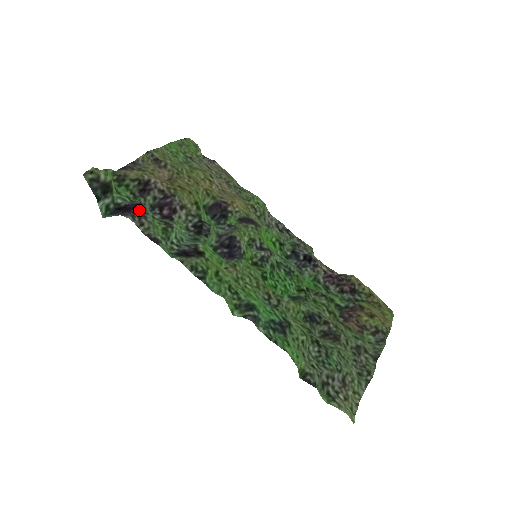
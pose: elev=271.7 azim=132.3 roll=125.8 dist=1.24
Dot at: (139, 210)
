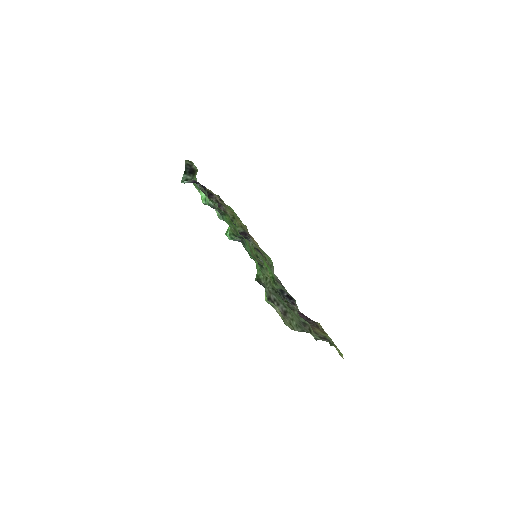
Dot at: (203, 187)
